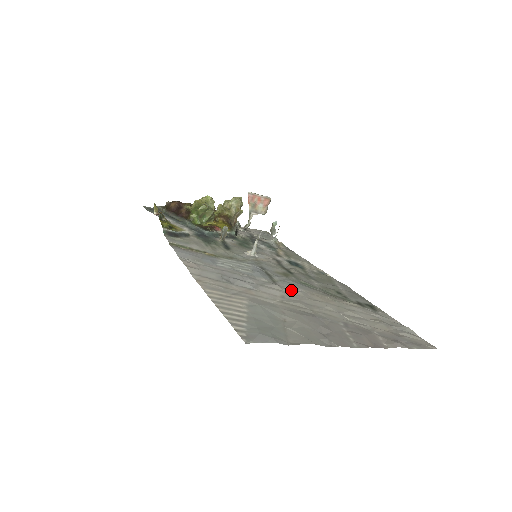
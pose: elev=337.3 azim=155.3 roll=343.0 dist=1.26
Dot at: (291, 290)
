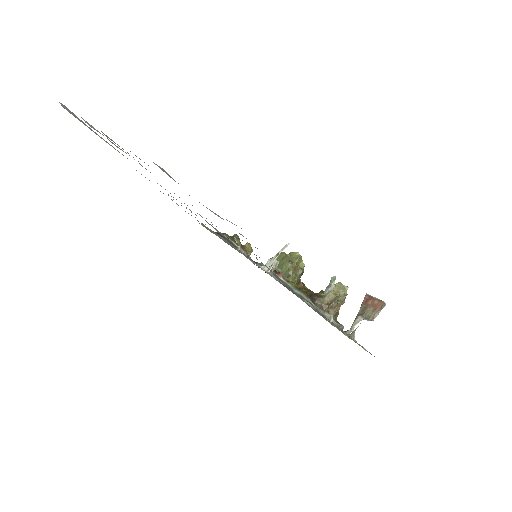
Dot at: occluded
